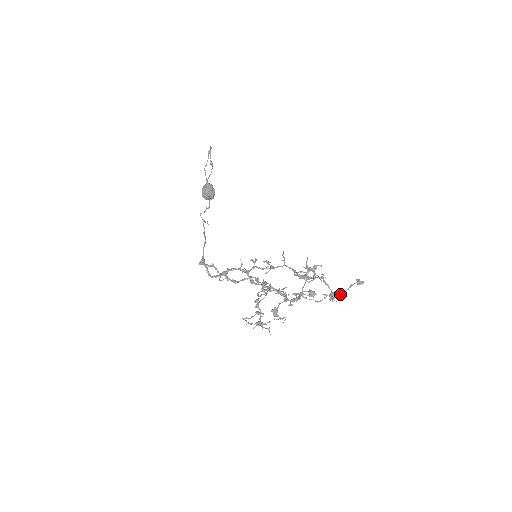
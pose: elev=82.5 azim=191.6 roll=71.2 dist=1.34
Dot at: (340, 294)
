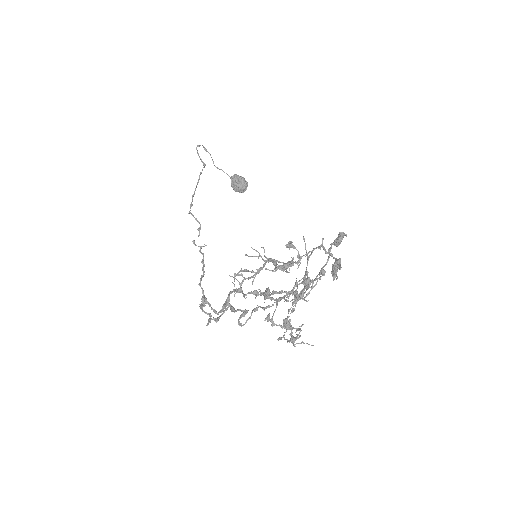
Dot at: (322, 273)
